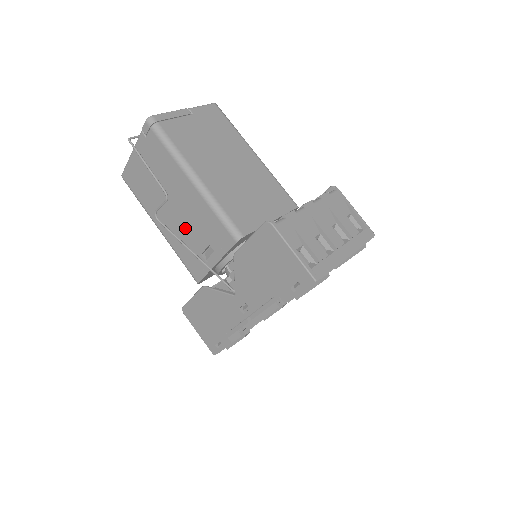
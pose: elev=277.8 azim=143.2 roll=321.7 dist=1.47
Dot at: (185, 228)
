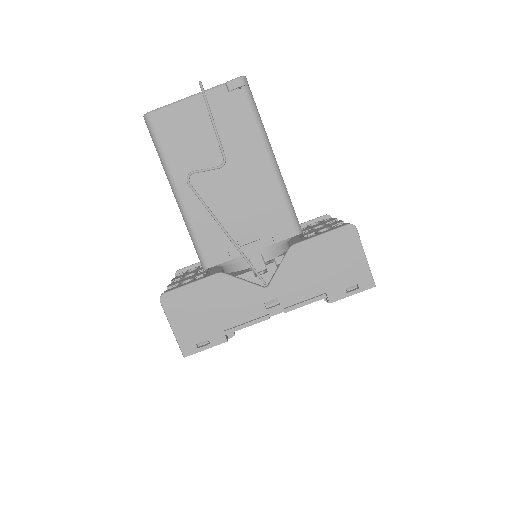
Dot at: (228, 204)
